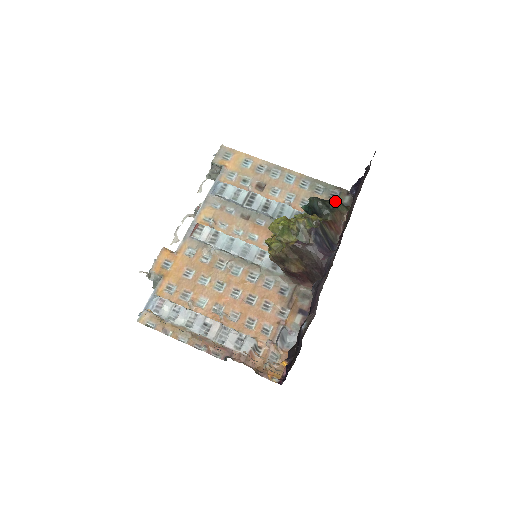
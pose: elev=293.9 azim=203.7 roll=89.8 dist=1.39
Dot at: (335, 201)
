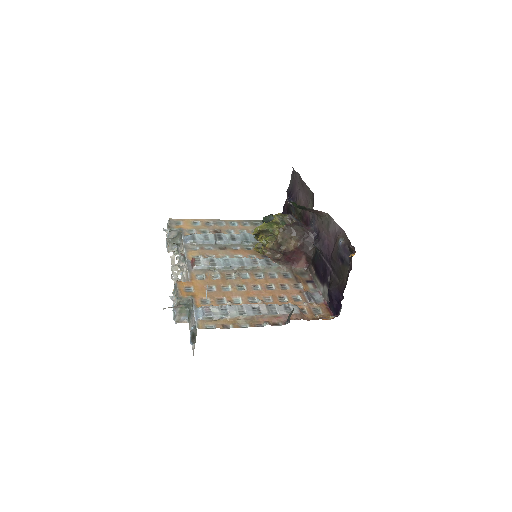
Dot at: occluded
